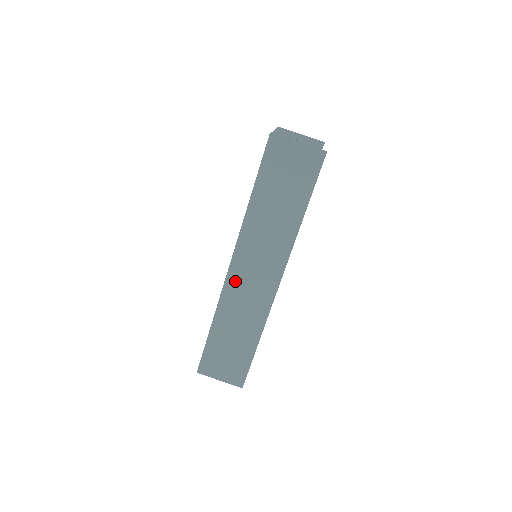
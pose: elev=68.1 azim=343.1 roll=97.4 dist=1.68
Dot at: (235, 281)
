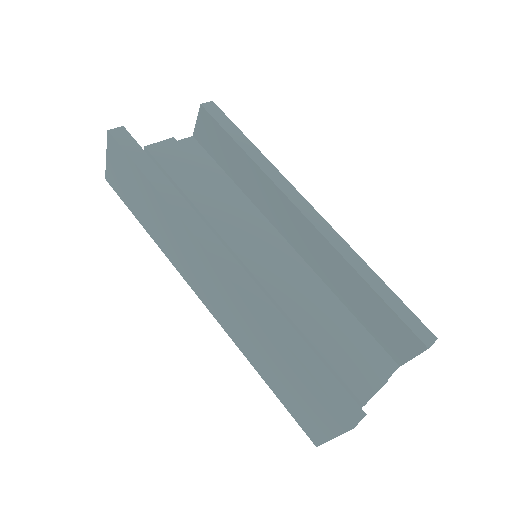
Dot at: (213, 306)
